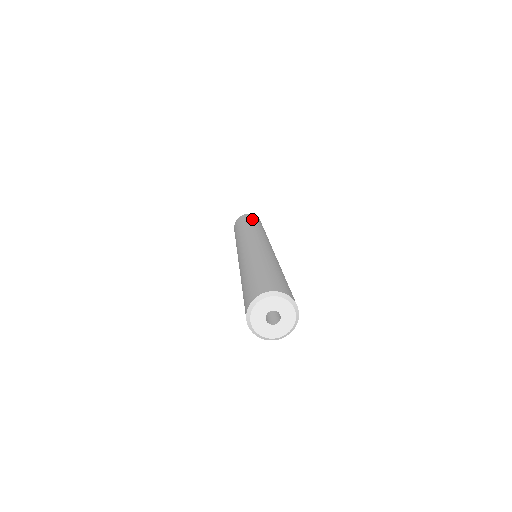
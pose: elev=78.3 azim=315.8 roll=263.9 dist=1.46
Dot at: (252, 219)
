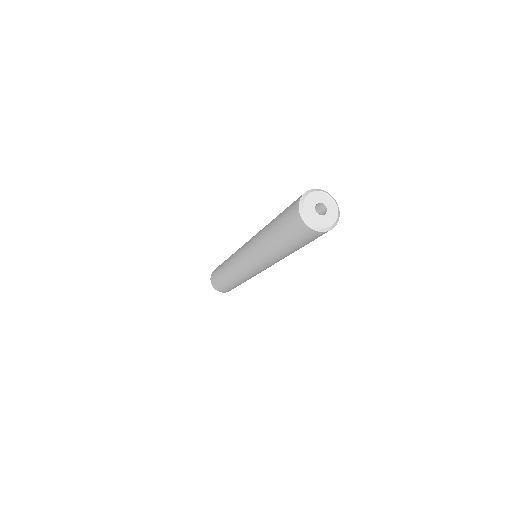
Dot at: occluded
